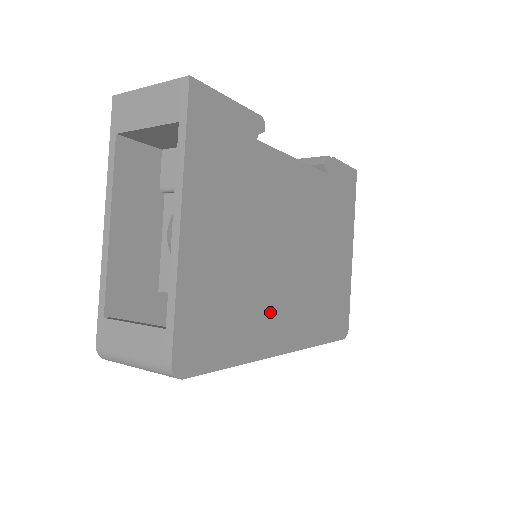
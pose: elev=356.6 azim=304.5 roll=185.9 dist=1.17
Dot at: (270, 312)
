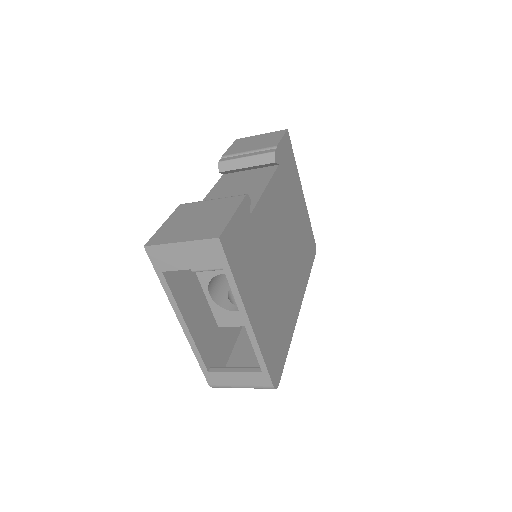
Dot at: (289, 299)
